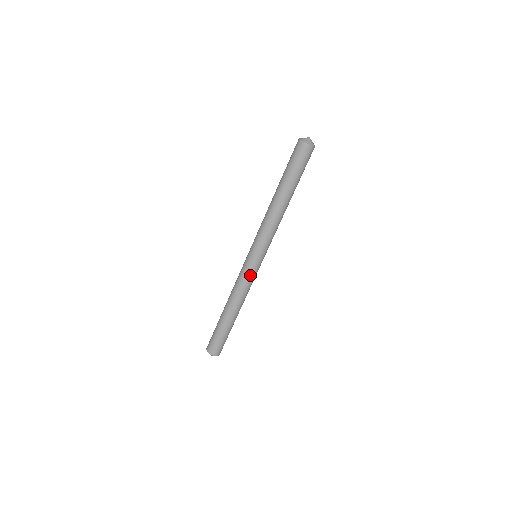
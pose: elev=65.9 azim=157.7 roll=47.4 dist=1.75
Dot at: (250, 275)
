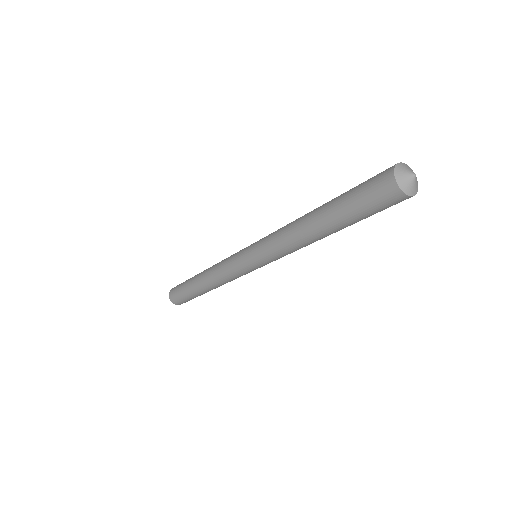
Dot at: (245, 274)
